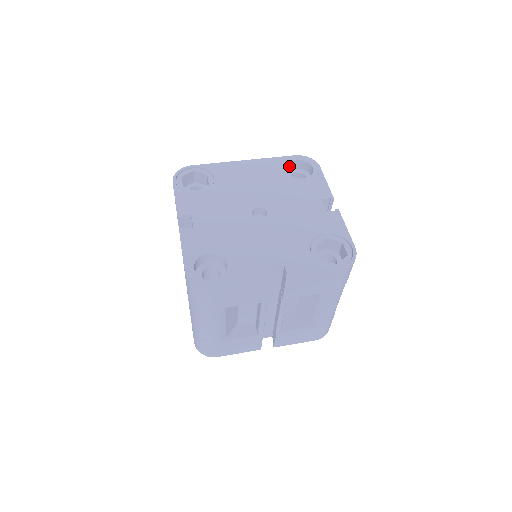
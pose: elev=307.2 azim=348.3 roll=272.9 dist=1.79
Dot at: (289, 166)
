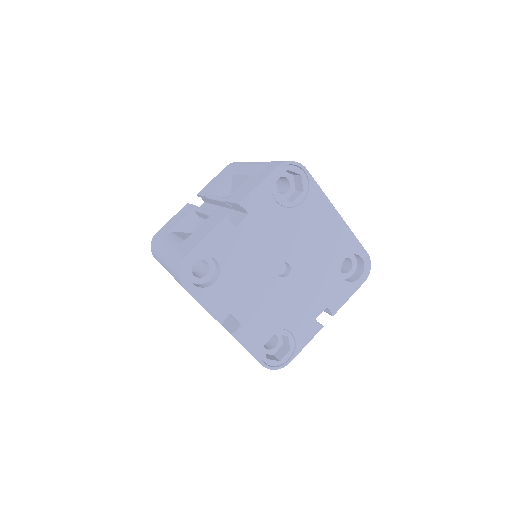
Dot at: occluded
